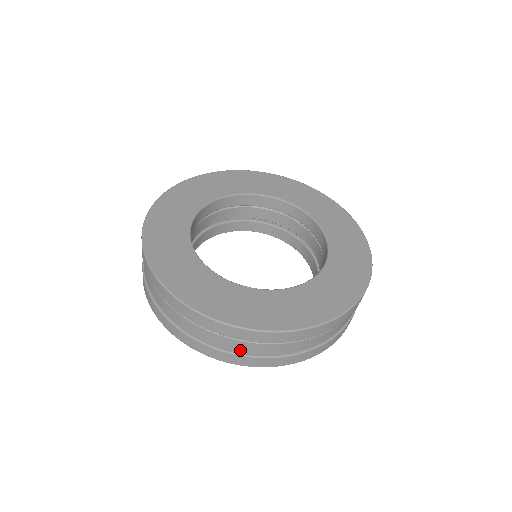
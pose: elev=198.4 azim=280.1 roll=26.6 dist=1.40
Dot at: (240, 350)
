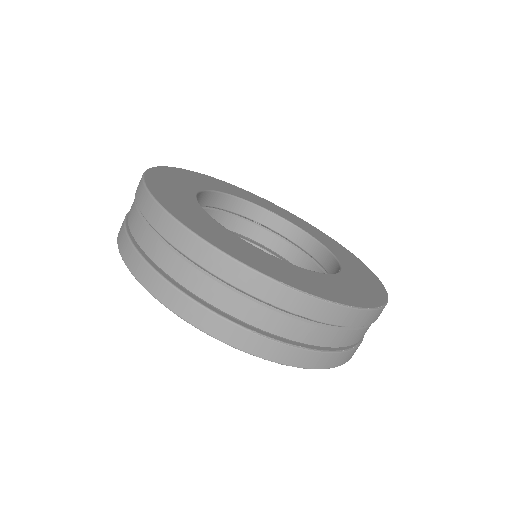
Dot at: (228, 310)
